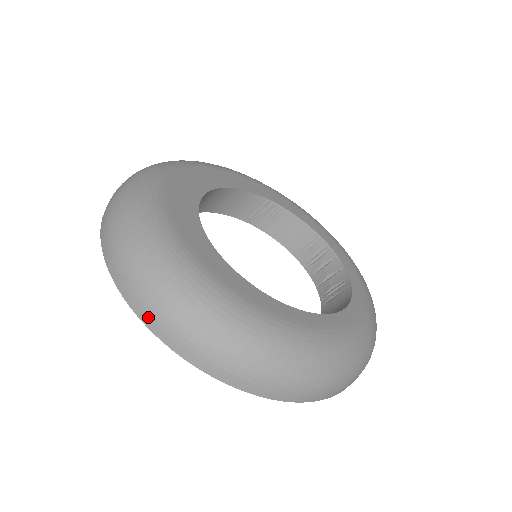
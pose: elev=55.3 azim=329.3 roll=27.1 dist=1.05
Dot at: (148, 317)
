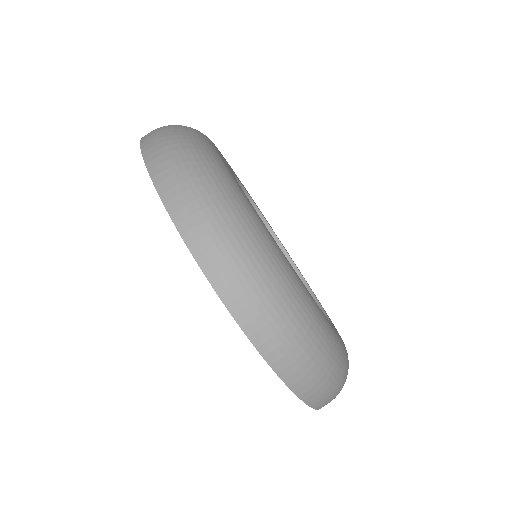
Dot at: (148, 140)
